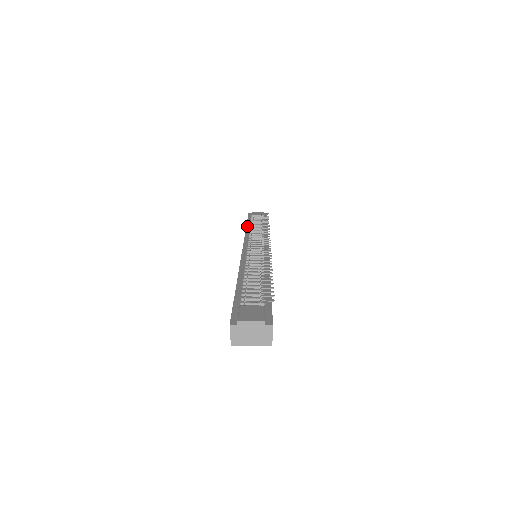
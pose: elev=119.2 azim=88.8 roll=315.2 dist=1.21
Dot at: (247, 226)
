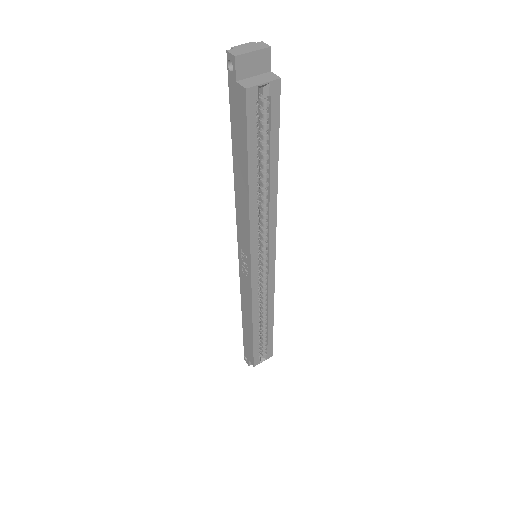
Dot at: (242, 317)
